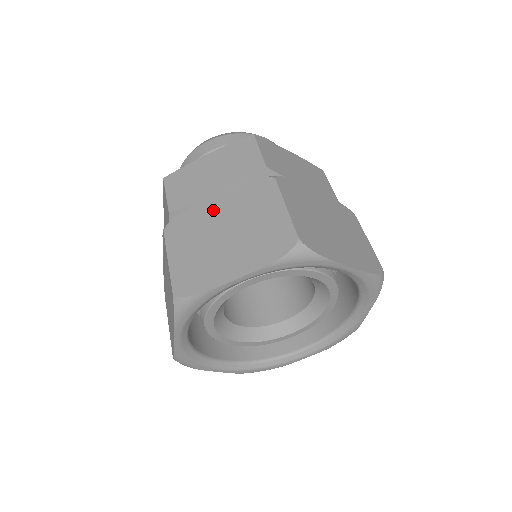
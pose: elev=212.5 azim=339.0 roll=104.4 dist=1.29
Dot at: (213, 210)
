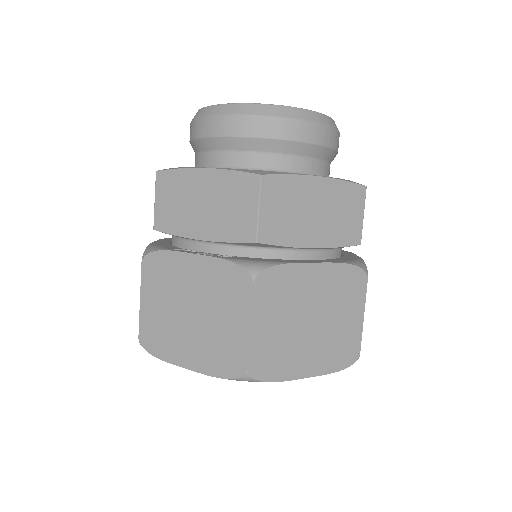
Dot at: (310, 283)
